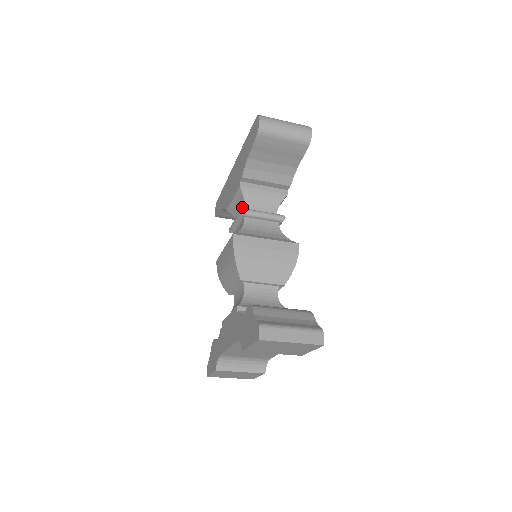
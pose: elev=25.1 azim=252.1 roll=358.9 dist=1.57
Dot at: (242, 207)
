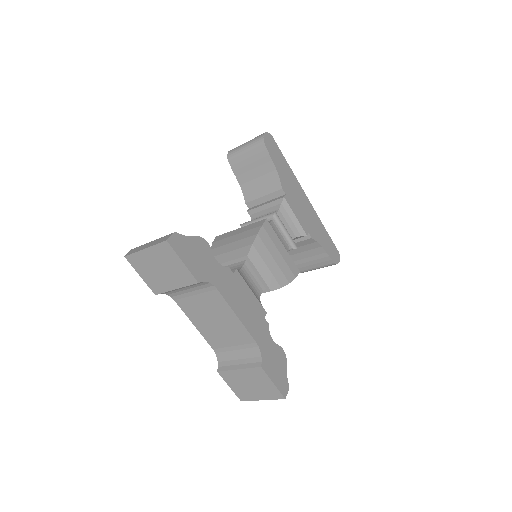
Dot at: occluded
